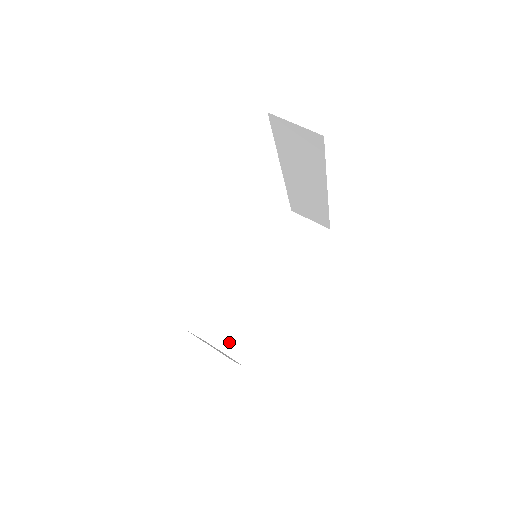
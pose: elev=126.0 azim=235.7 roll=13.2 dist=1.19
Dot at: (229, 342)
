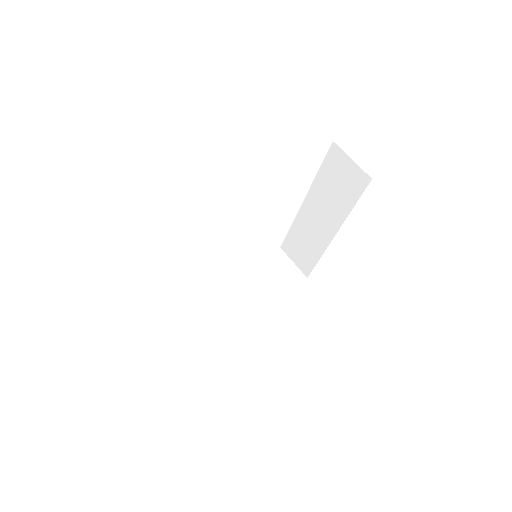
Dot at: (179, 331)
